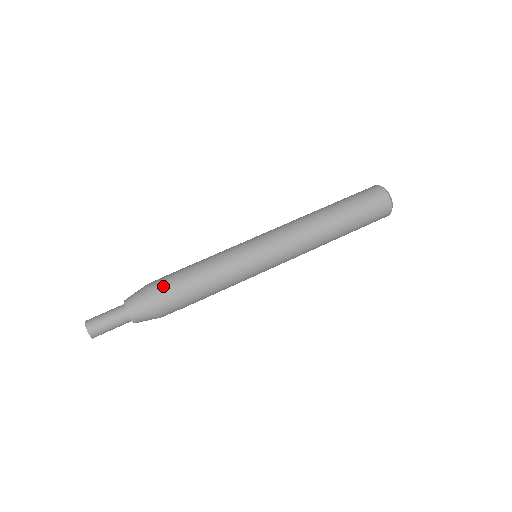
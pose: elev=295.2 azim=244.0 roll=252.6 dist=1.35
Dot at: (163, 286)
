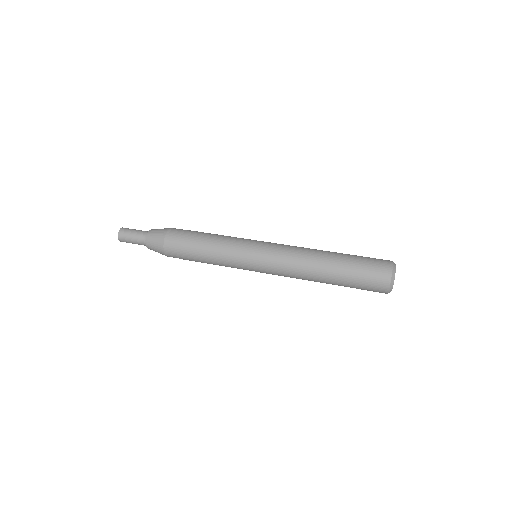
Dot at: (182, 229)
